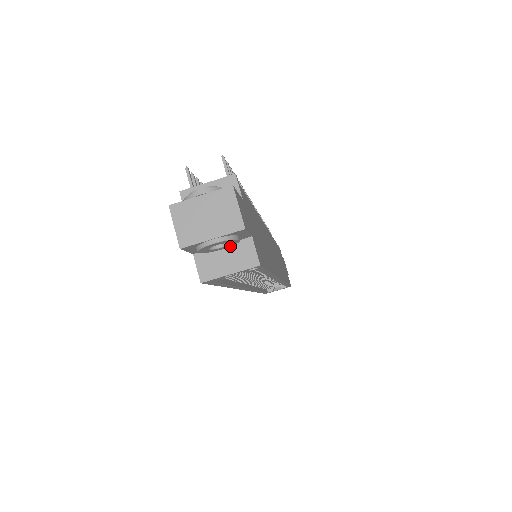
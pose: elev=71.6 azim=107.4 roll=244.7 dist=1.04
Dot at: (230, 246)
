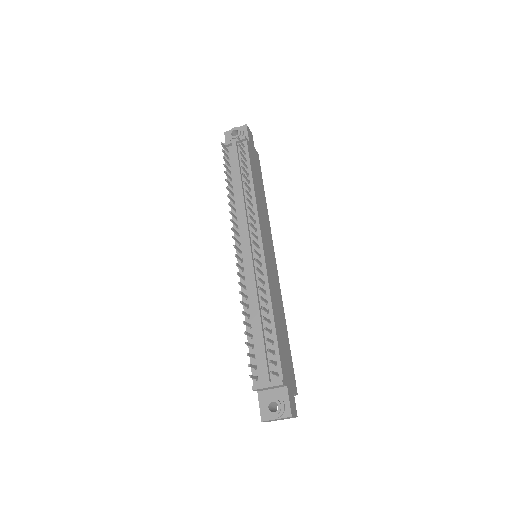
Dot at: occluded
